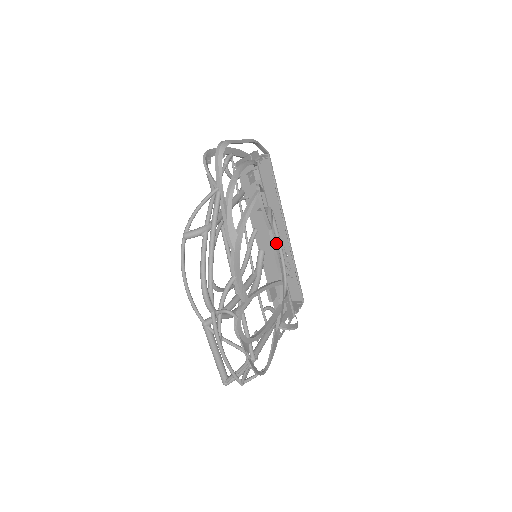
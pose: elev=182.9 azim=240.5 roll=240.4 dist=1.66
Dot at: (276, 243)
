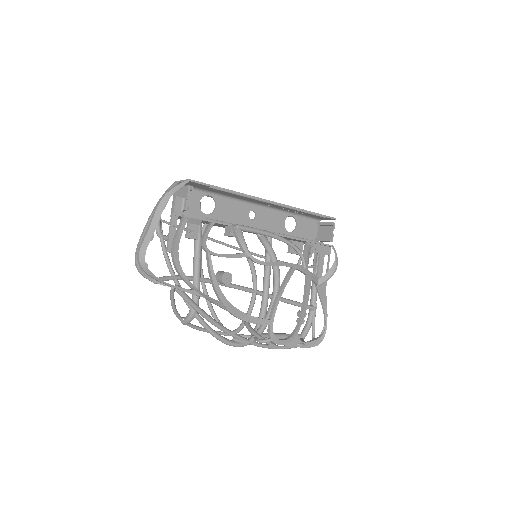
Dot at: (262, 262)
